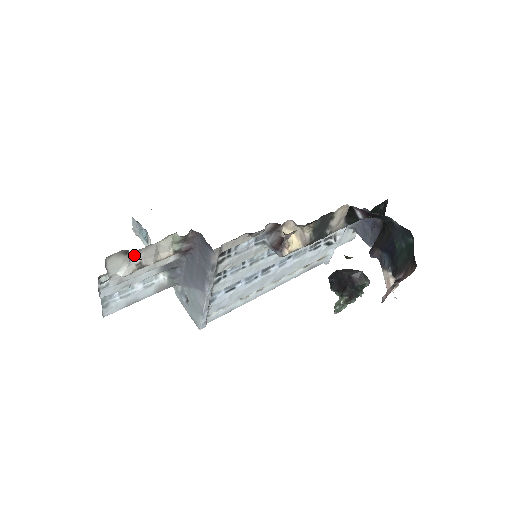
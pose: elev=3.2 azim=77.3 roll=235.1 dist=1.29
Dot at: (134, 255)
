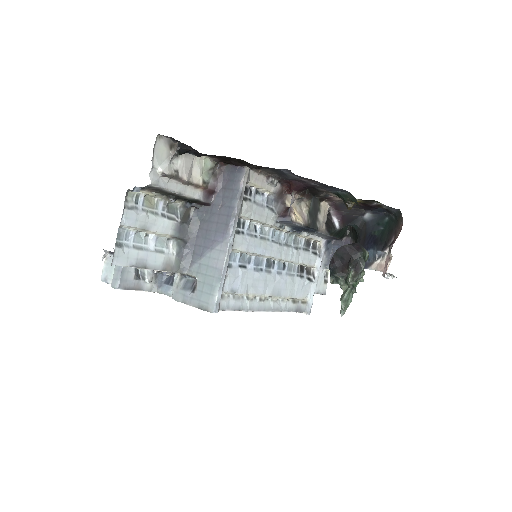
Dot at: (176, 156)
